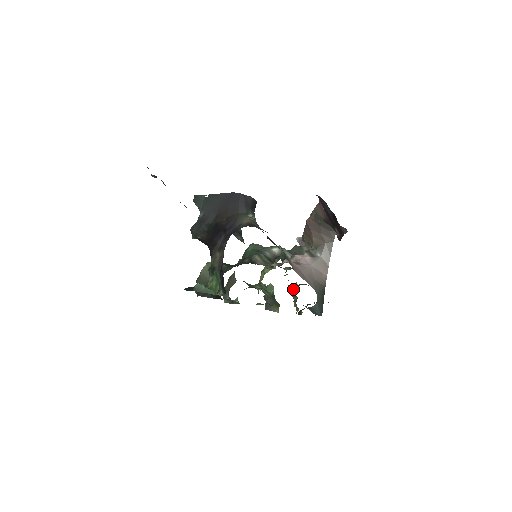
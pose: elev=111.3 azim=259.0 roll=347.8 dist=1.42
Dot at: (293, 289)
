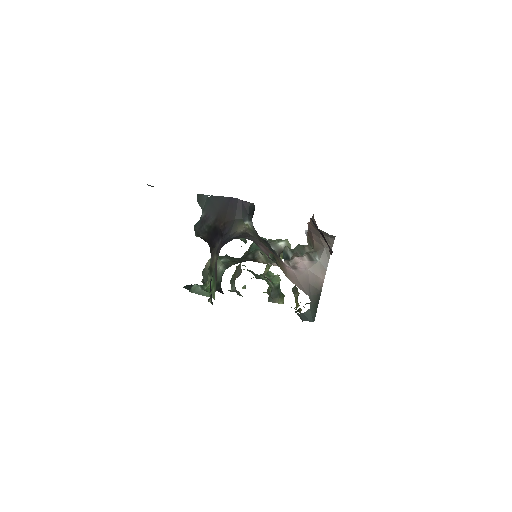
Dot at: (295, 285)
